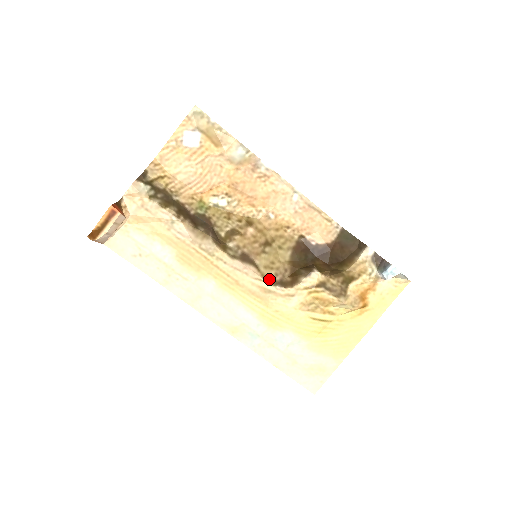
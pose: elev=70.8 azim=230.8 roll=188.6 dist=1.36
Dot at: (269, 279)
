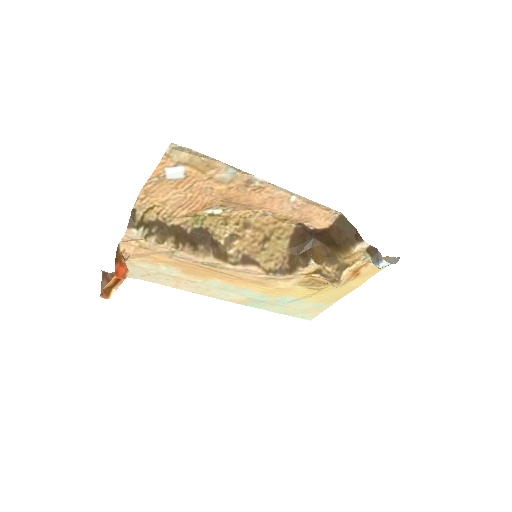
Dot at: (269, 271)
